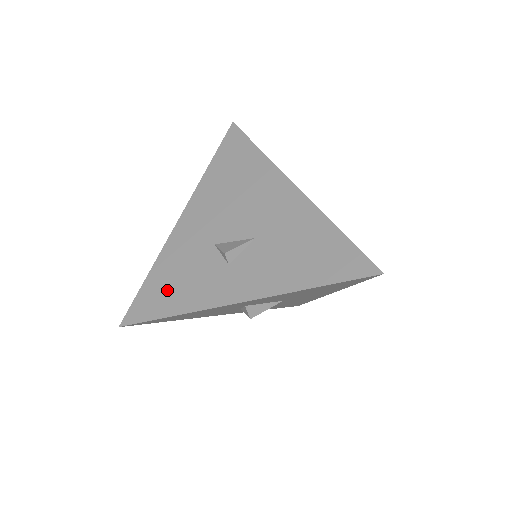
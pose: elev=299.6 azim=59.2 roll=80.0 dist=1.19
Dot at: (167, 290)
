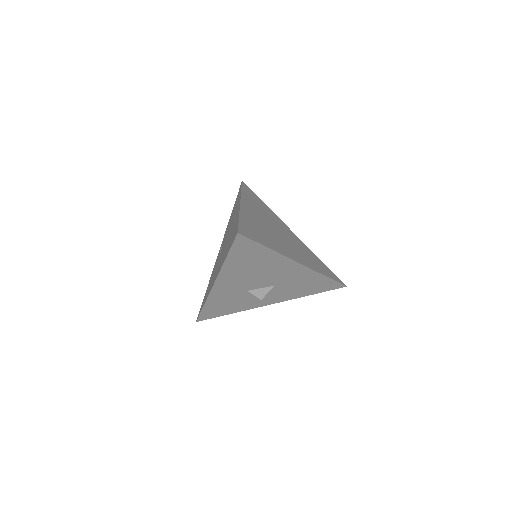
Dot at: (222, 308)
